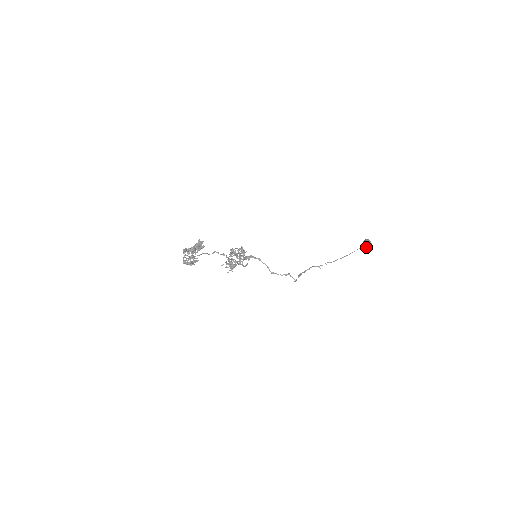
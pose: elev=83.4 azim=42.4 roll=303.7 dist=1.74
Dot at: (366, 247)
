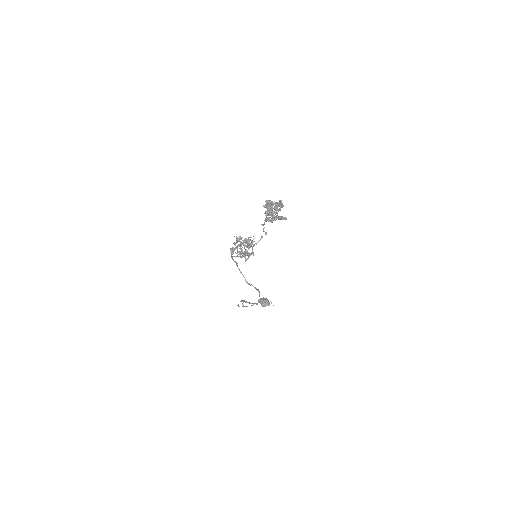
Dot at: (265, 304)
